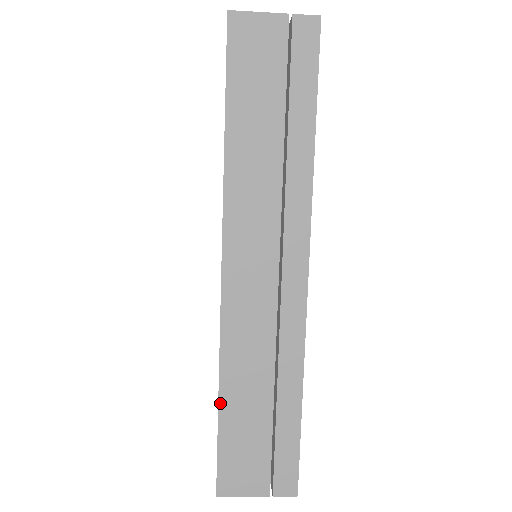
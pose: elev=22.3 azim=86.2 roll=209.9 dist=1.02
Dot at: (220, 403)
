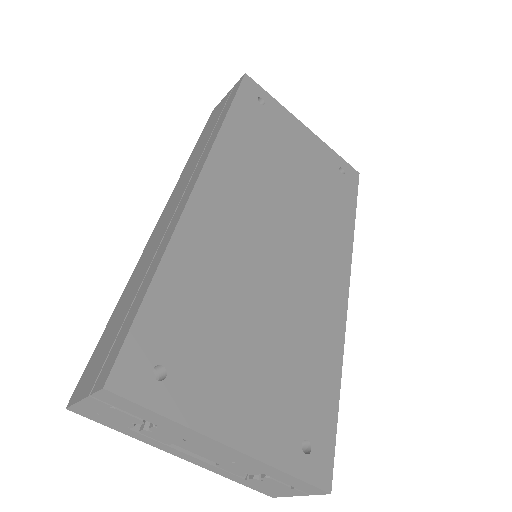
Dot at: (115, 310)
